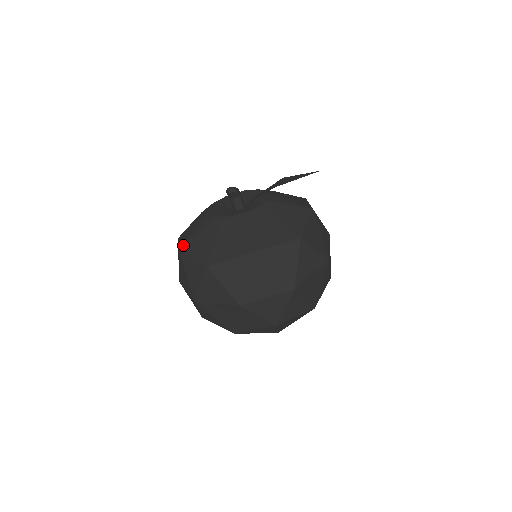
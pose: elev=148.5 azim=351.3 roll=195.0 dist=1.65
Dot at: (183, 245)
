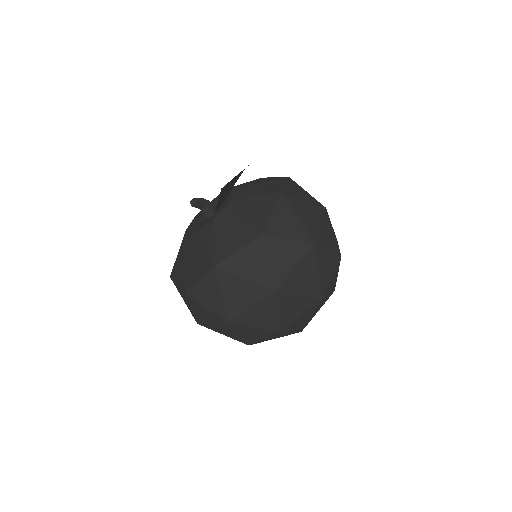
Dot at: (172, 271)
